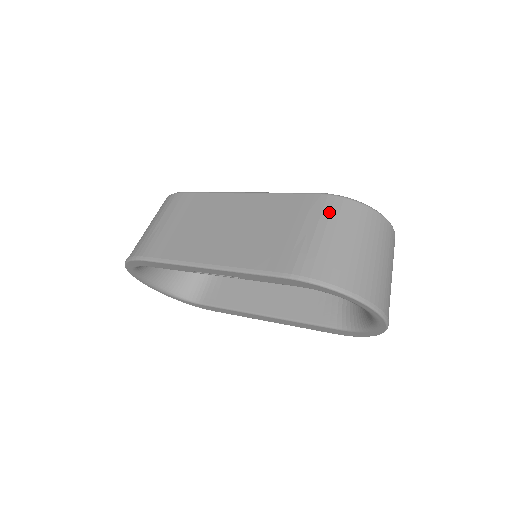
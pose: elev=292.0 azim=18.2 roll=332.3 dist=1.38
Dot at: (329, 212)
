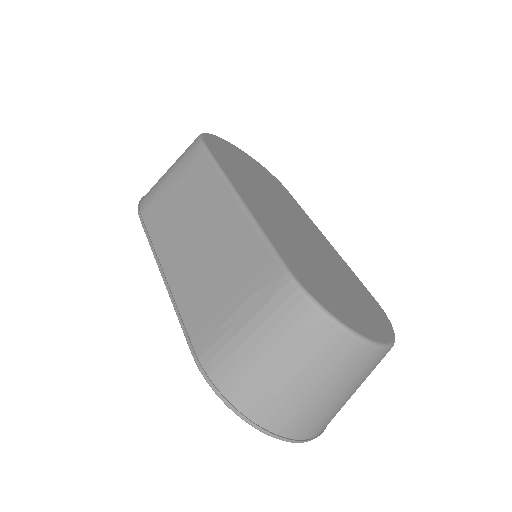
Dot at: (275, 308)
